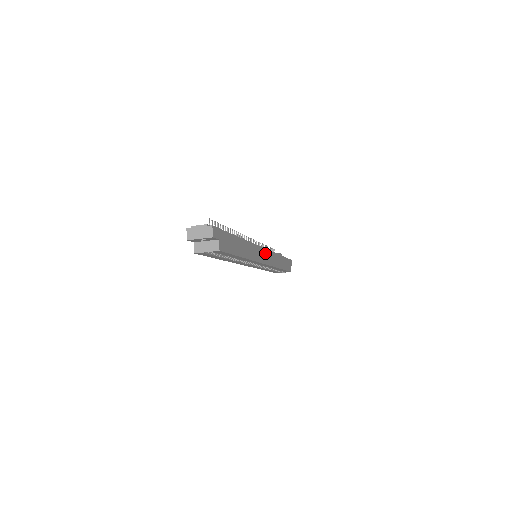
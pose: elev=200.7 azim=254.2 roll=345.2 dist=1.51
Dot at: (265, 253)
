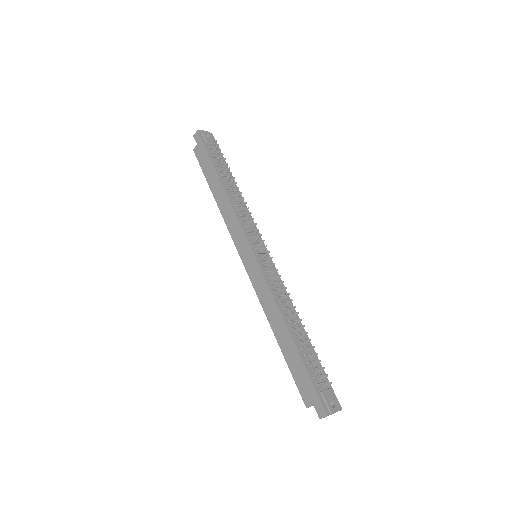
Dot at: occluded
